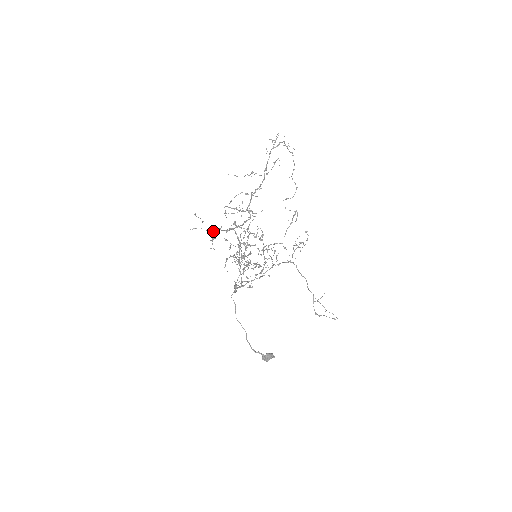
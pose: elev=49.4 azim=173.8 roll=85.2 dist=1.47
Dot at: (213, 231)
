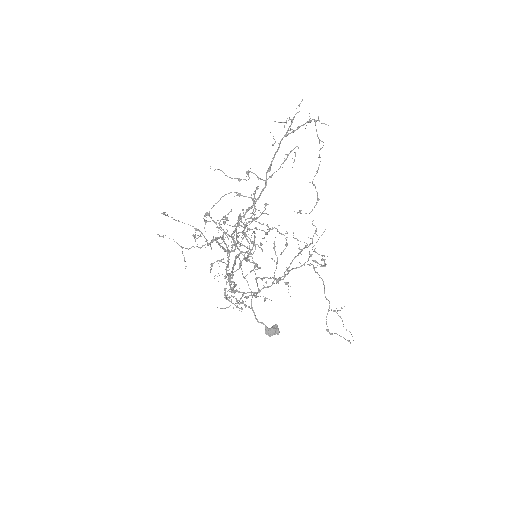
Dot at: (186, 248)
